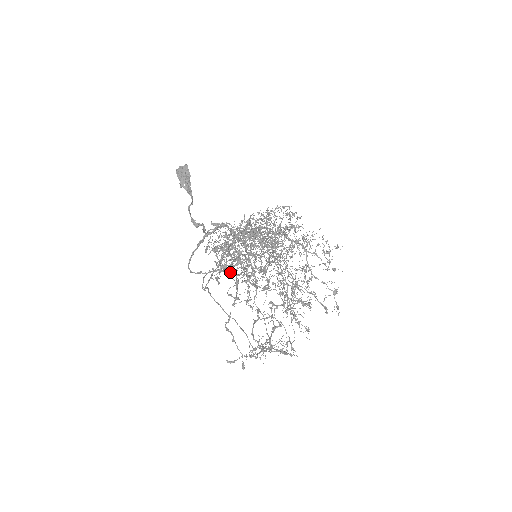
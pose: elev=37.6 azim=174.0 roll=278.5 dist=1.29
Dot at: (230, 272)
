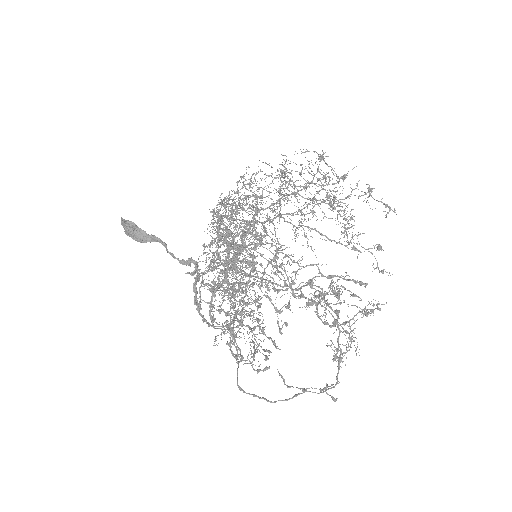
Dot at: (241, 337)
